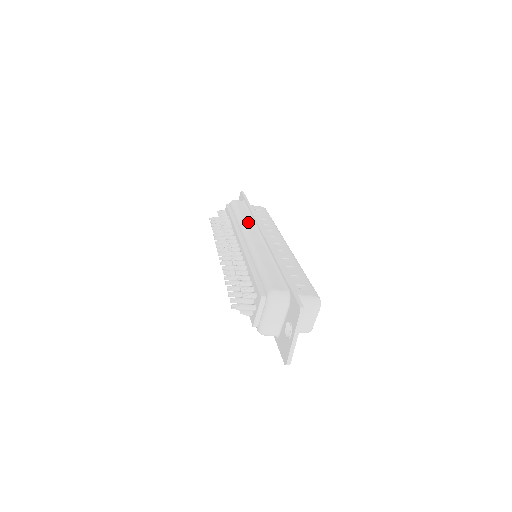
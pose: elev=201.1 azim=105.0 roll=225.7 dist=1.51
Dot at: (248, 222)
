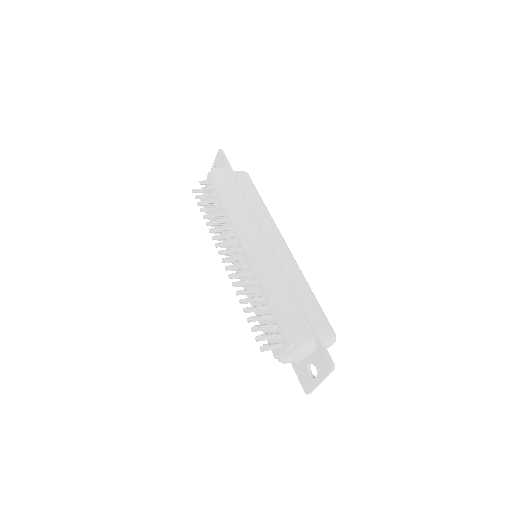
Dot at: (245, 215)
